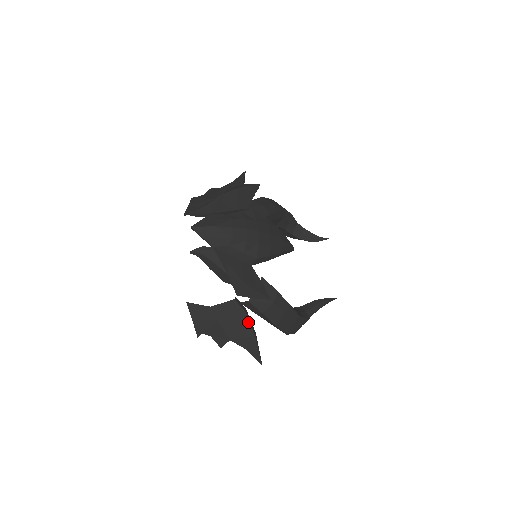
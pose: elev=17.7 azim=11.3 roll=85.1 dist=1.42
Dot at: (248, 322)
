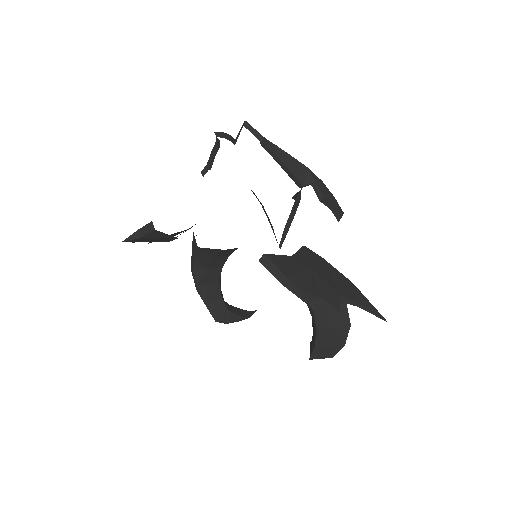
Dot at: (335, 269)
